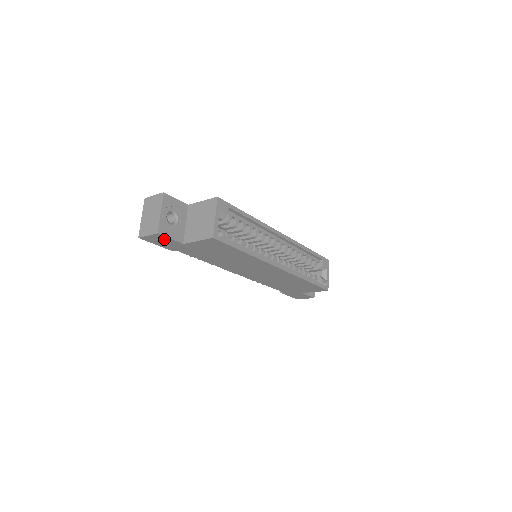
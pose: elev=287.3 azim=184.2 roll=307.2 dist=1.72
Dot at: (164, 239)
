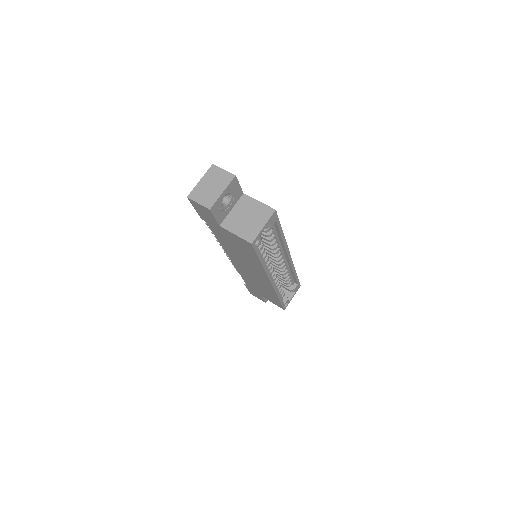
Dot at: (208, 213)
